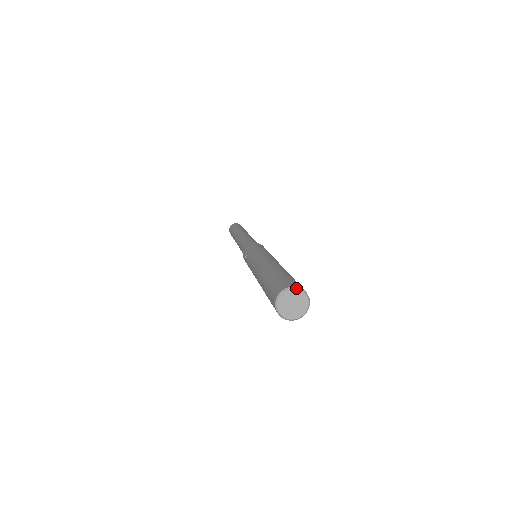
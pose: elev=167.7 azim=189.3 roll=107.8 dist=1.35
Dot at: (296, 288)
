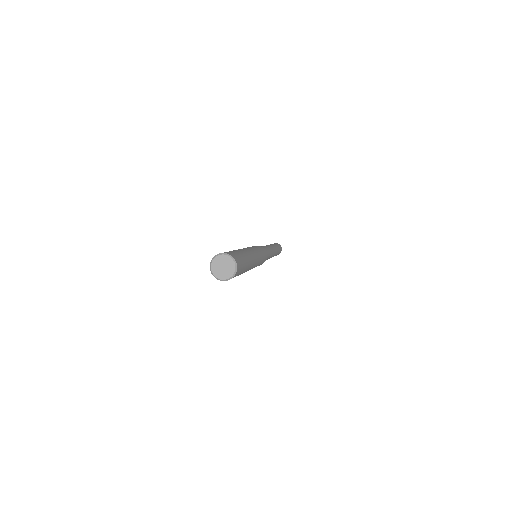
Dot at: (220, 254)
